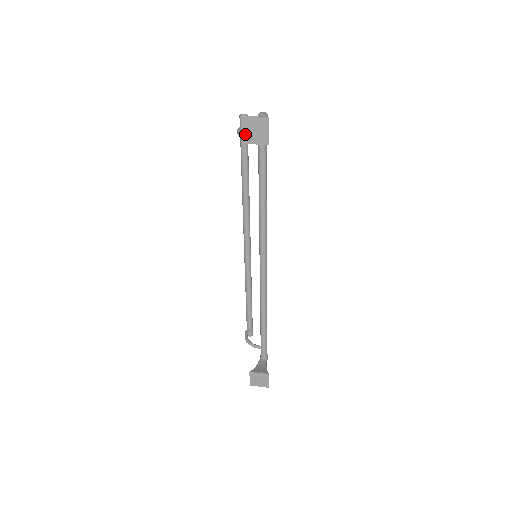
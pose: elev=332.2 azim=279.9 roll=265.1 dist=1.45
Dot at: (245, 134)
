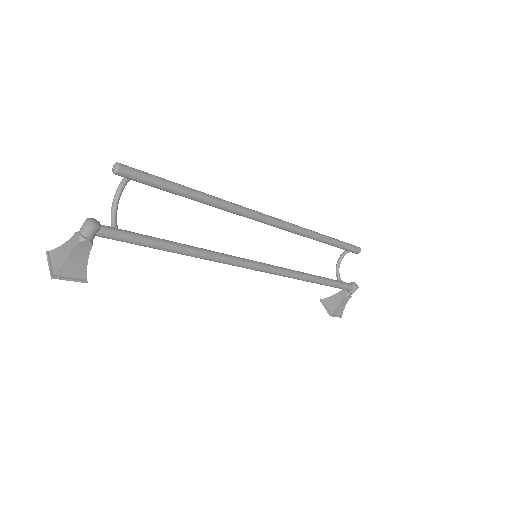
Dot at: occluded
